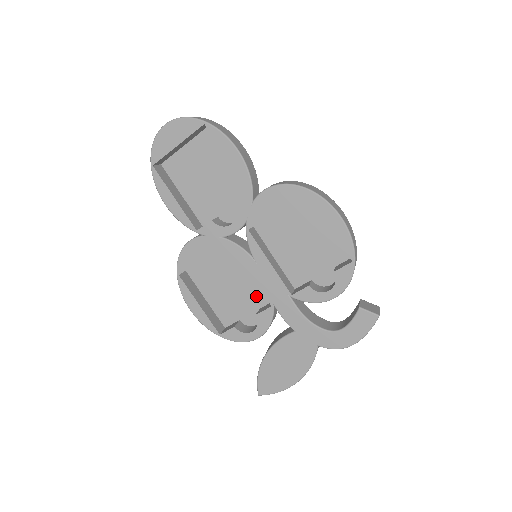
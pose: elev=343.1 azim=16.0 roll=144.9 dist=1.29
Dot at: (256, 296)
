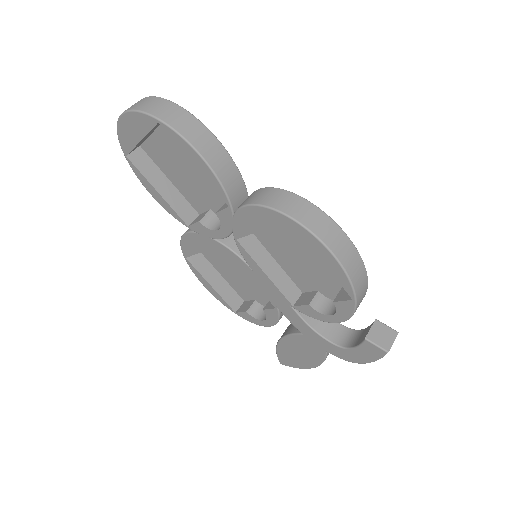
Dot at: occluded
